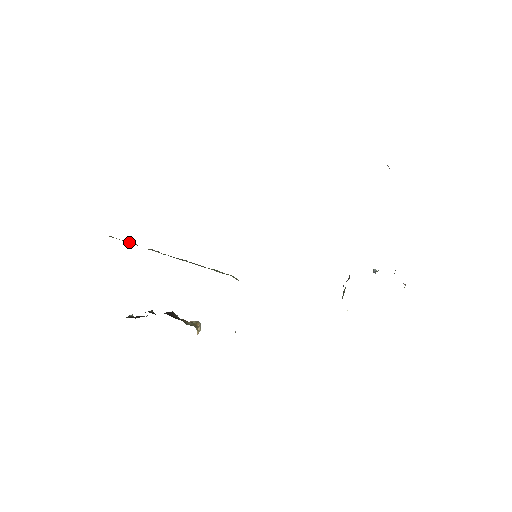
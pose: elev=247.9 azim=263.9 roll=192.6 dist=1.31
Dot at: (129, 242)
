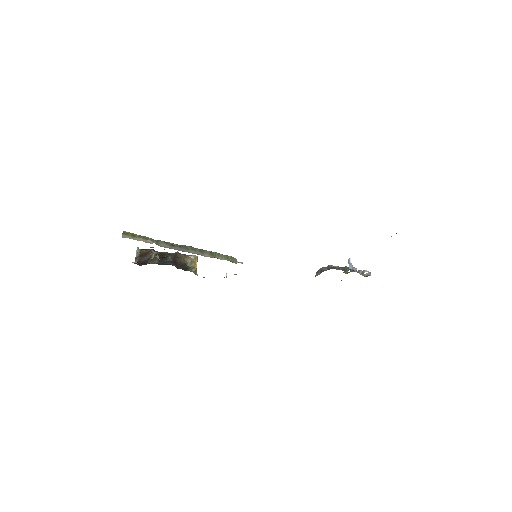
Dot at: (141, 240)
